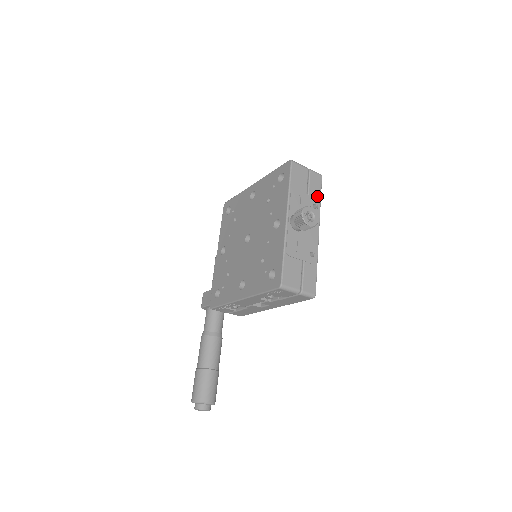
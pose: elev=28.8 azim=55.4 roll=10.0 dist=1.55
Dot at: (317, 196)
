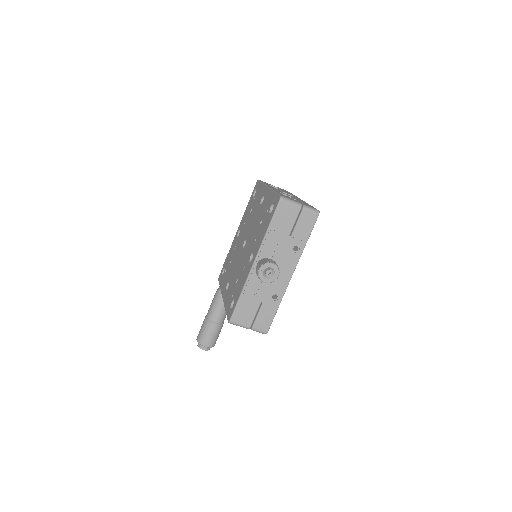
Dot at: (303, 237)
